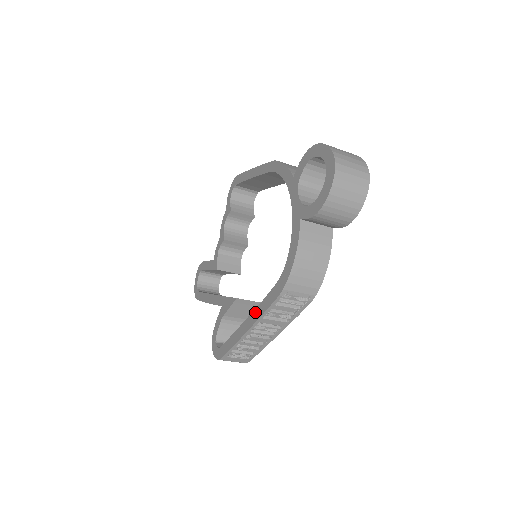
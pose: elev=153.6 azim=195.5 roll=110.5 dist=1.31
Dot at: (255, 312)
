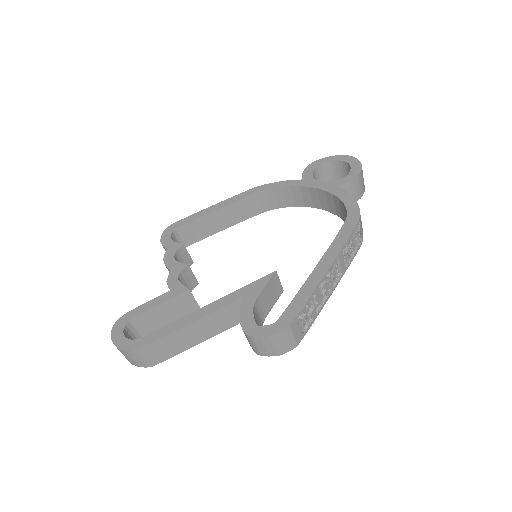
Dot at: (330, 251)
